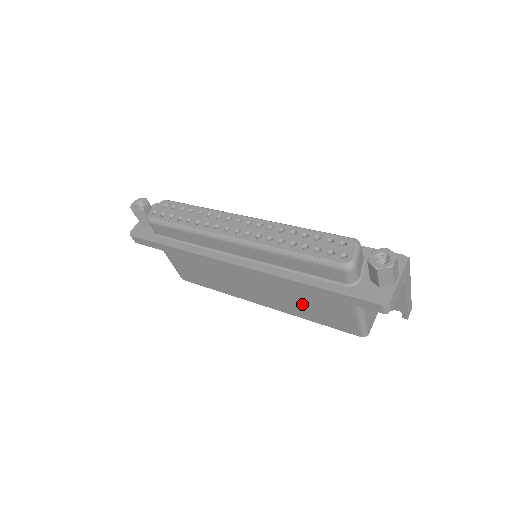
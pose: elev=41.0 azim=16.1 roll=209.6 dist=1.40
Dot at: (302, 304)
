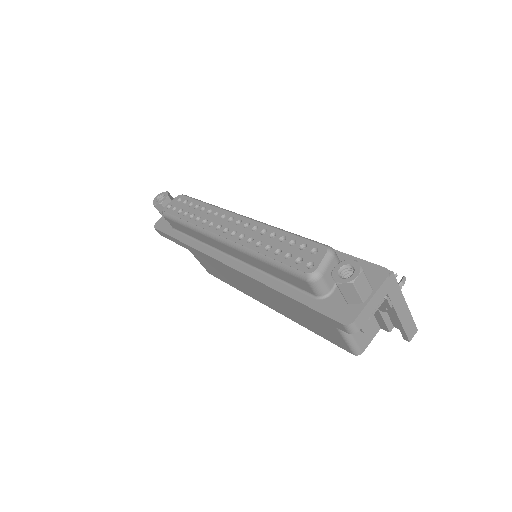
Dot at: (294, 311)
